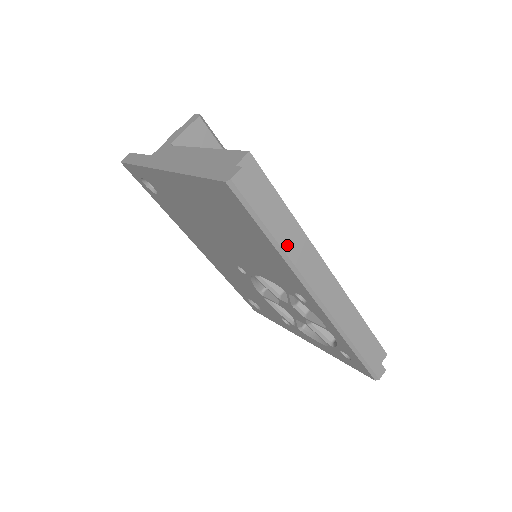
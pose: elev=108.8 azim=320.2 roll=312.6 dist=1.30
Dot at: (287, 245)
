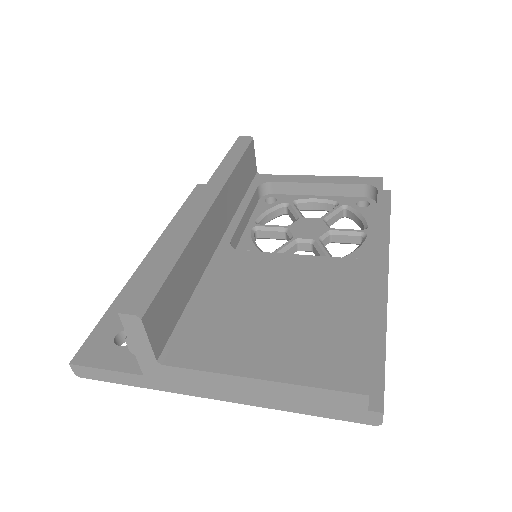
Dot at: occluded
